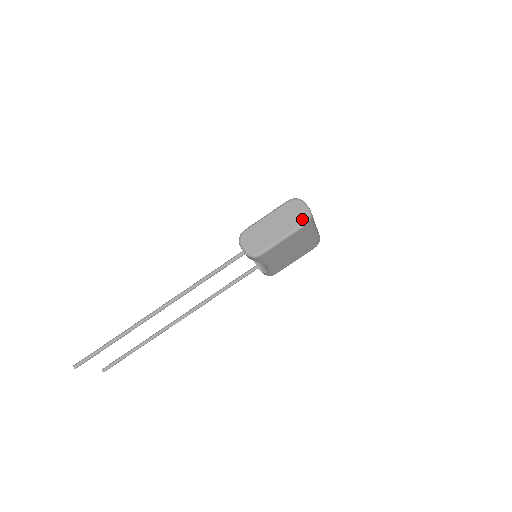
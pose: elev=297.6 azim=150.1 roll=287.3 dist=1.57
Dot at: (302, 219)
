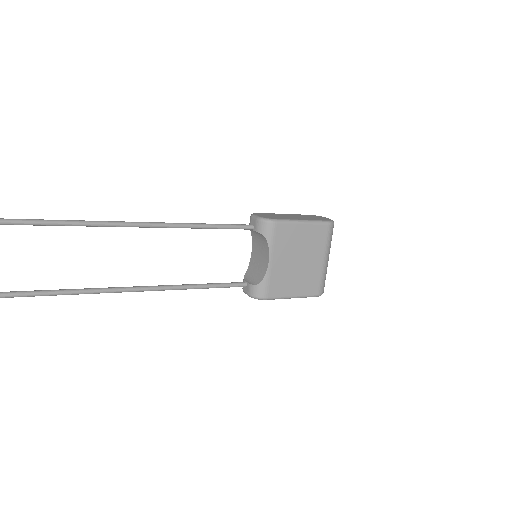
Dot at: (325, 219)
